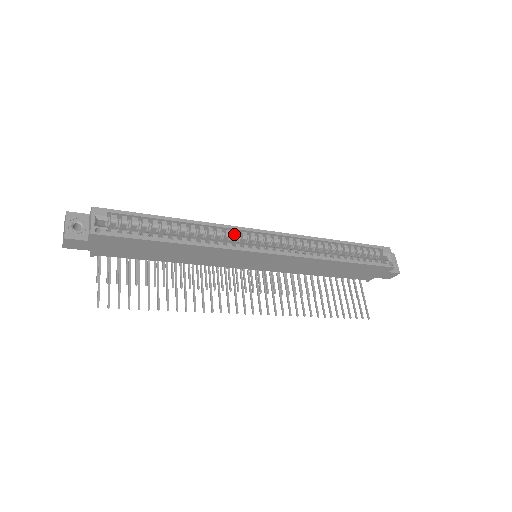
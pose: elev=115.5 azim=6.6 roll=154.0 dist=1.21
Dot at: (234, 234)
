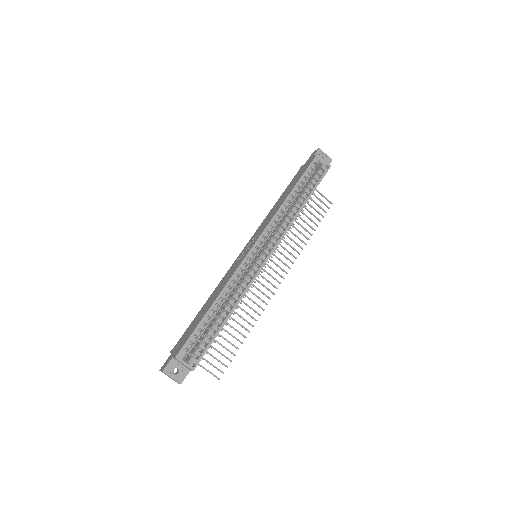
Dot at: (243, 270)
